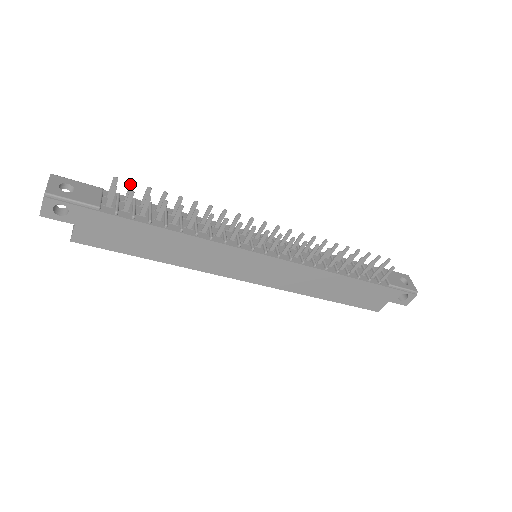
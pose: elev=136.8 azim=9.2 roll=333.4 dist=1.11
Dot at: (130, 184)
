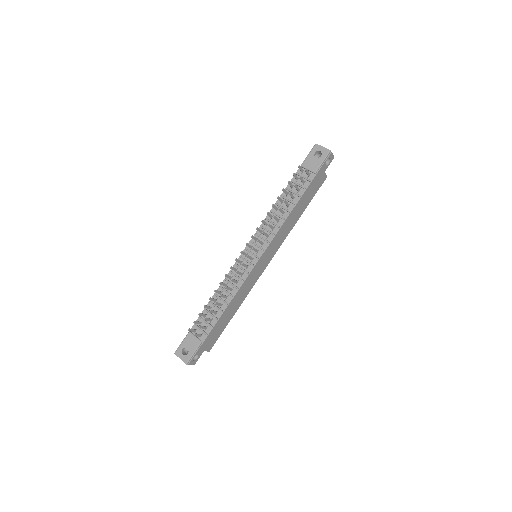
Dot at: occluded
